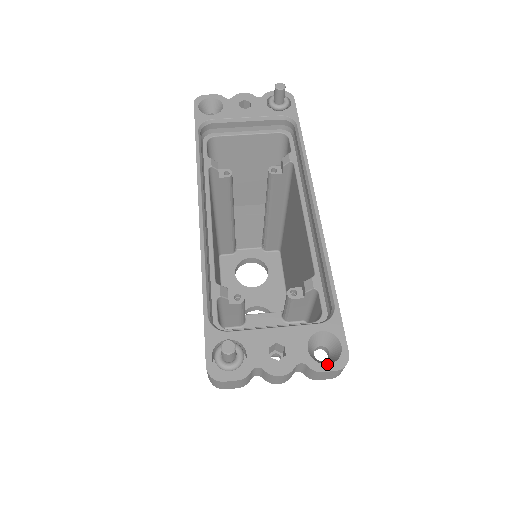
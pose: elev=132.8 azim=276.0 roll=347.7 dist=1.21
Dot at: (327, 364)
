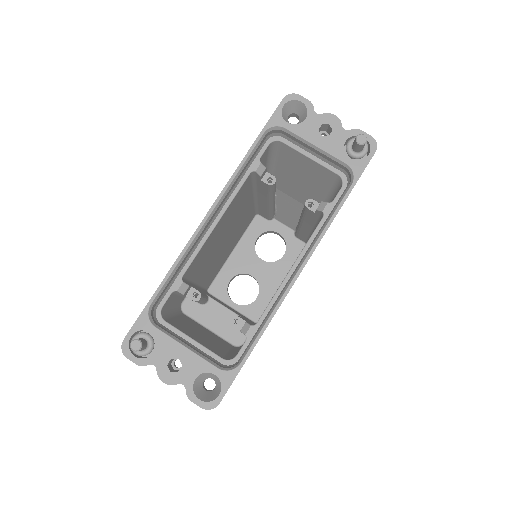
Dot at: (199, 399)
